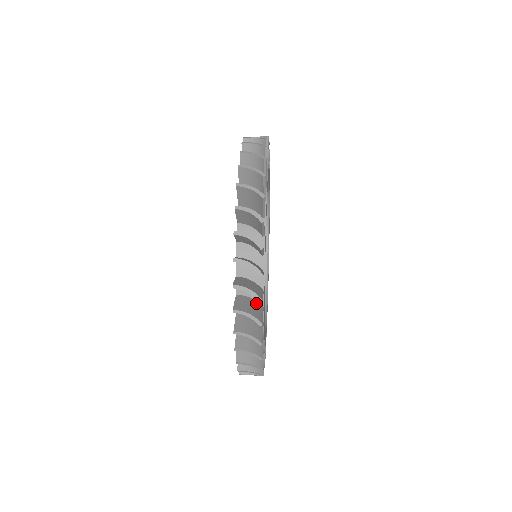
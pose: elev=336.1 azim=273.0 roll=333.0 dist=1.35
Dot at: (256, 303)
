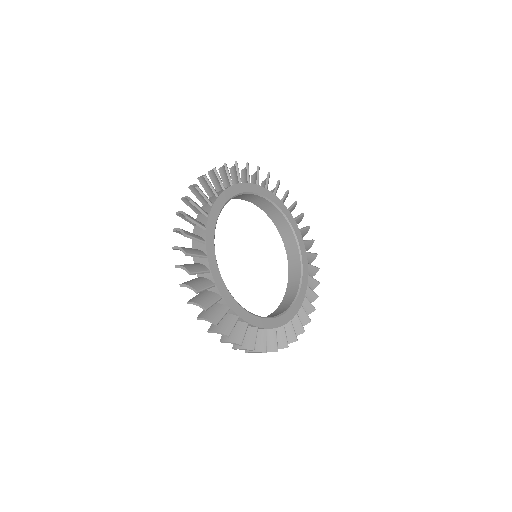
Dot at: occluded
